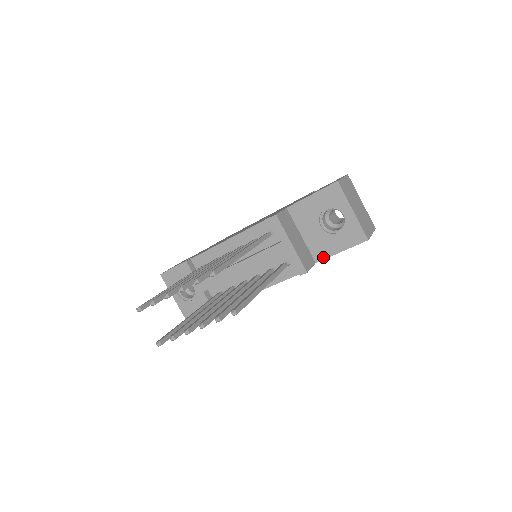
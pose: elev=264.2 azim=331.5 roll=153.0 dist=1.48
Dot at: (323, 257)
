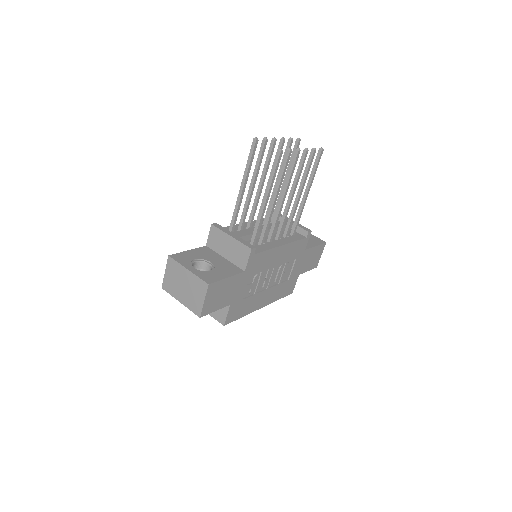
Dot at: (307, 248)
